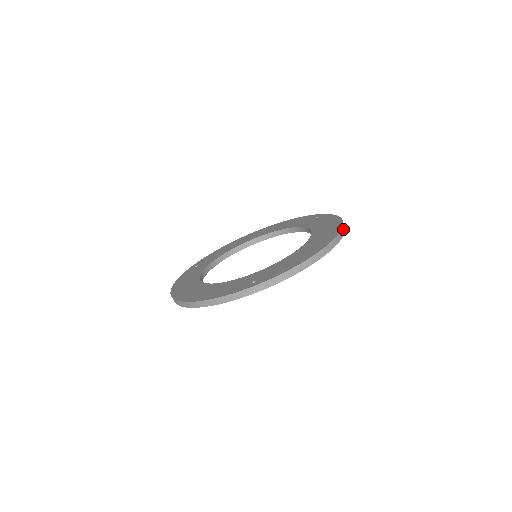
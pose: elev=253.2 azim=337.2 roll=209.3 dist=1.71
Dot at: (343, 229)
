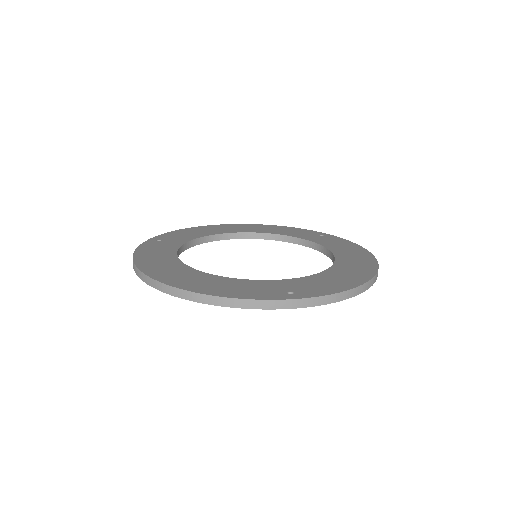
Dot at: occluded
